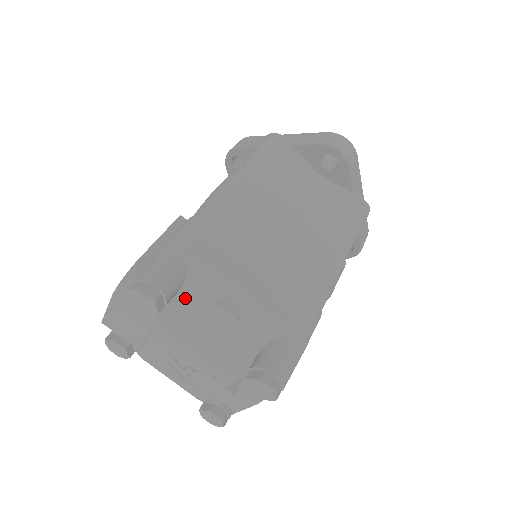
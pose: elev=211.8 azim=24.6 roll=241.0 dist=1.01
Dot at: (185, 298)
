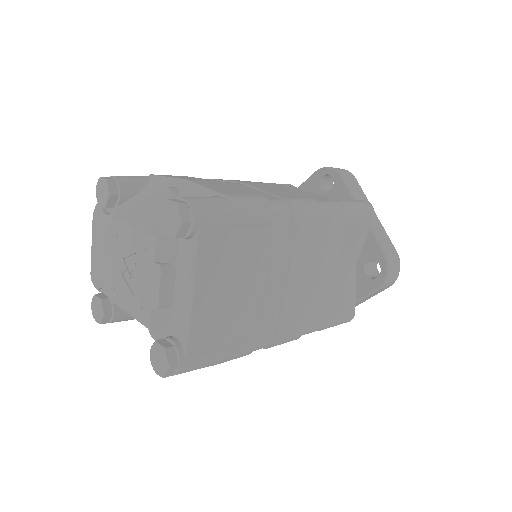
Dot at: (140, 196)
